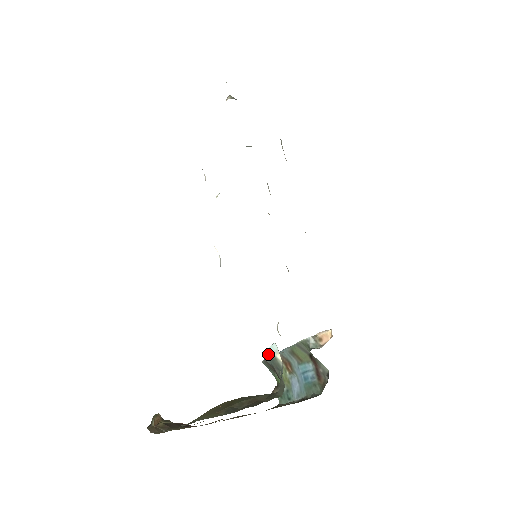
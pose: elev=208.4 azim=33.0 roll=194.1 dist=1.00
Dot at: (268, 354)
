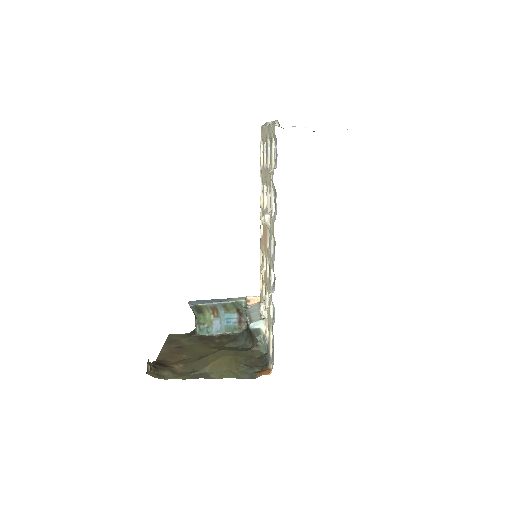
Dot at: (254, 325)
